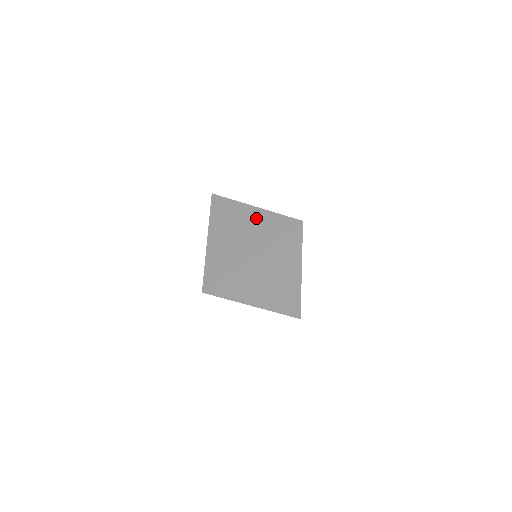
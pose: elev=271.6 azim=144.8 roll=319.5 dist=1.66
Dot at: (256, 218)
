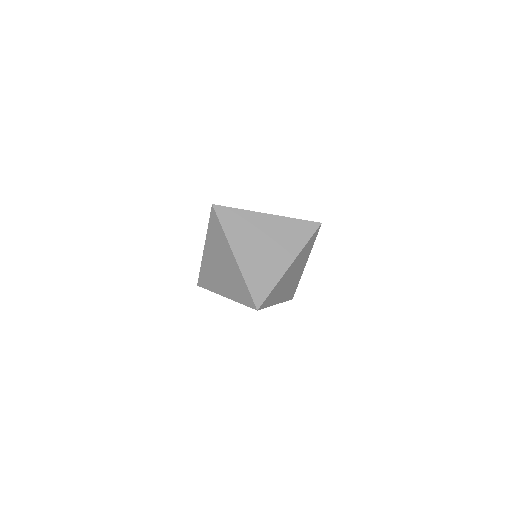
Dot at: (276, 226)
